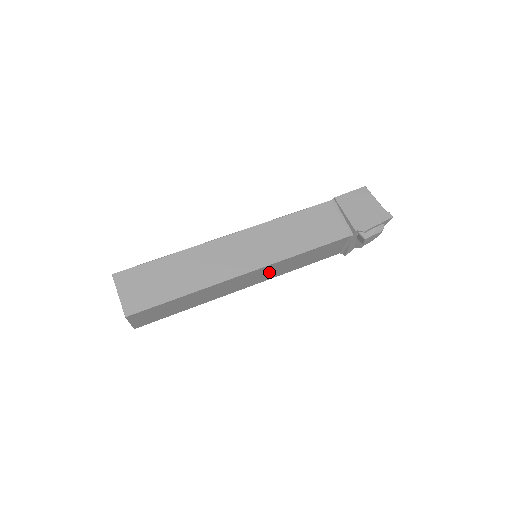
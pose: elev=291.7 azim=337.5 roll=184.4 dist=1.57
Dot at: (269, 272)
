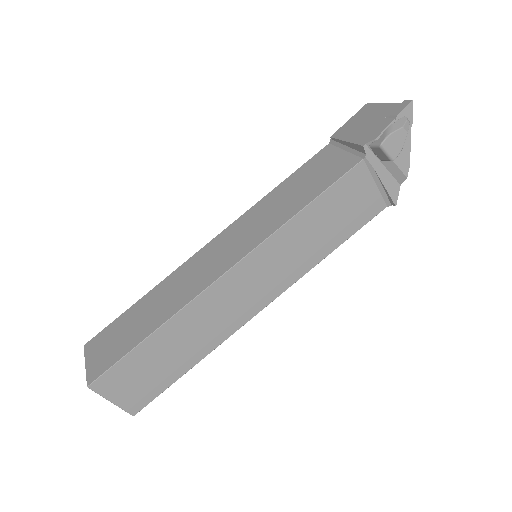
Dot at: (276, 265)
